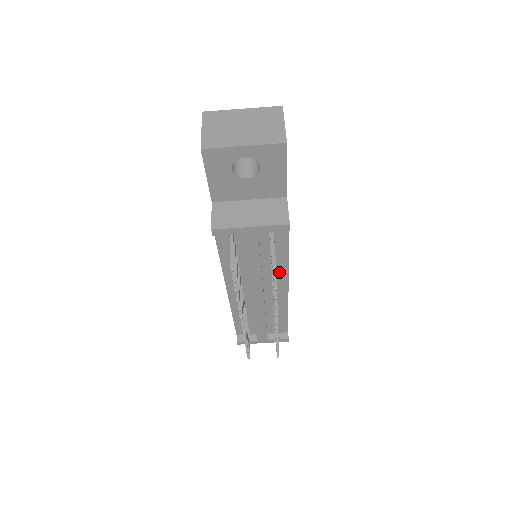
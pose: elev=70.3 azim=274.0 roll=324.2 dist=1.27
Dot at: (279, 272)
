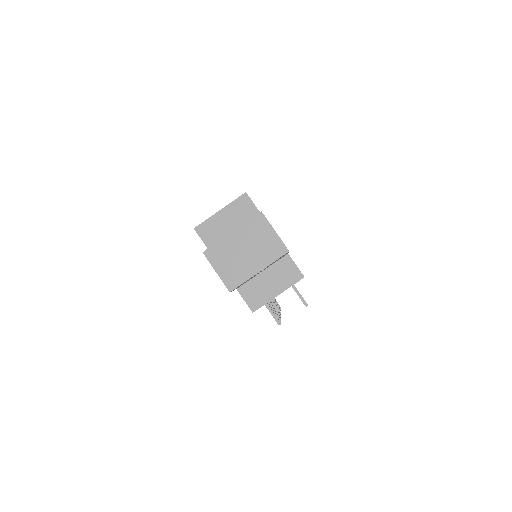
Dot at: occluded
